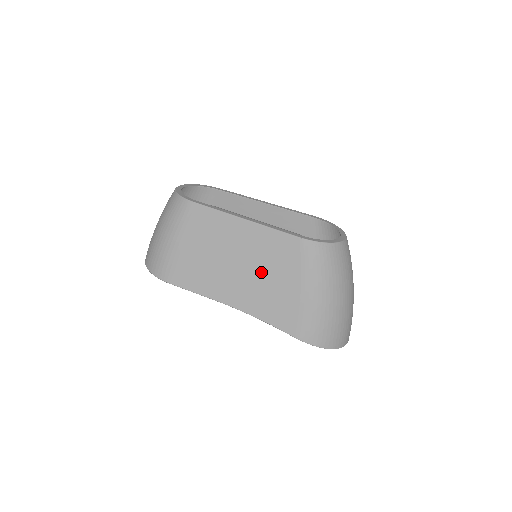
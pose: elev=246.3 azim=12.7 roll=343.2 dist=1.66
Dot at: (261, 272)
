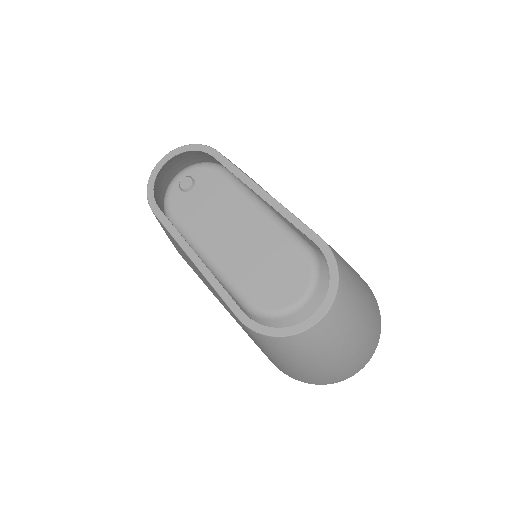
Dot at: (227, 308)
